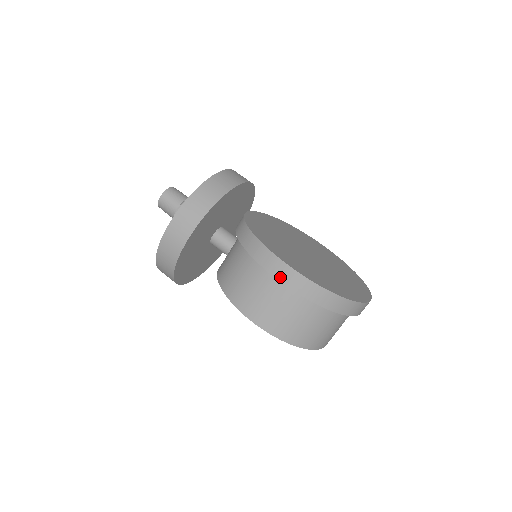
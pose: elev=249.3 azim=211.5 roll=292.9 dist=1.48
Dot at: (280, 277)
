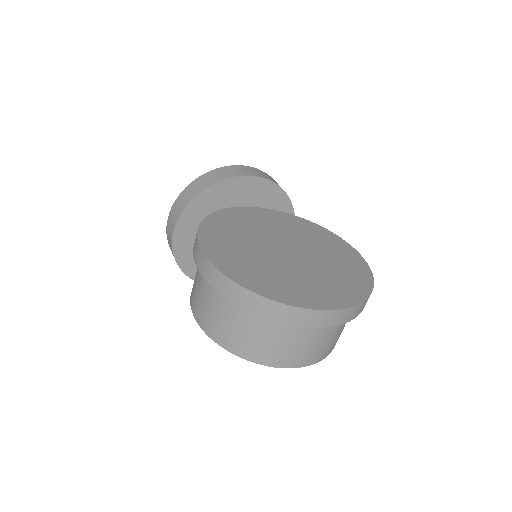
Dot at: (197, 263)
